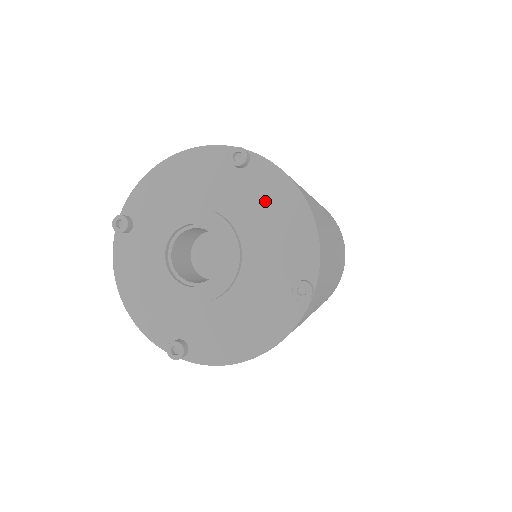
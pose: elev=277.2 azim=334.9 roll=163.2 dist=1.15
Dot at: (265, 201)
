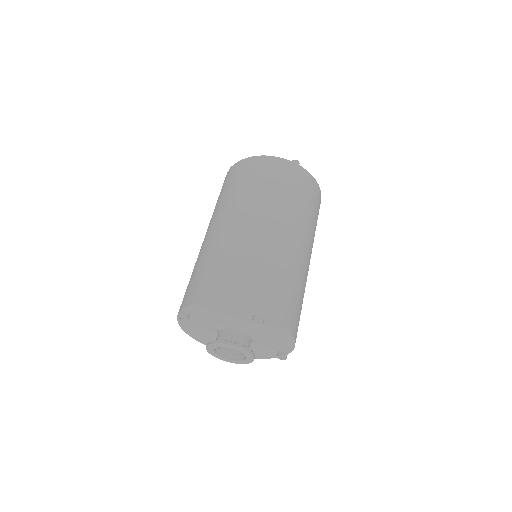
Dot at: (270, 330)
